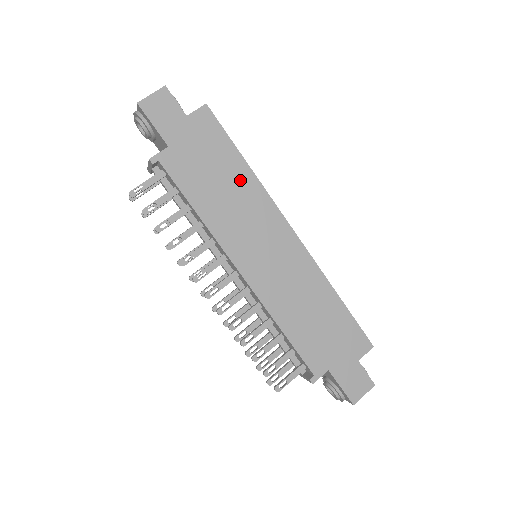
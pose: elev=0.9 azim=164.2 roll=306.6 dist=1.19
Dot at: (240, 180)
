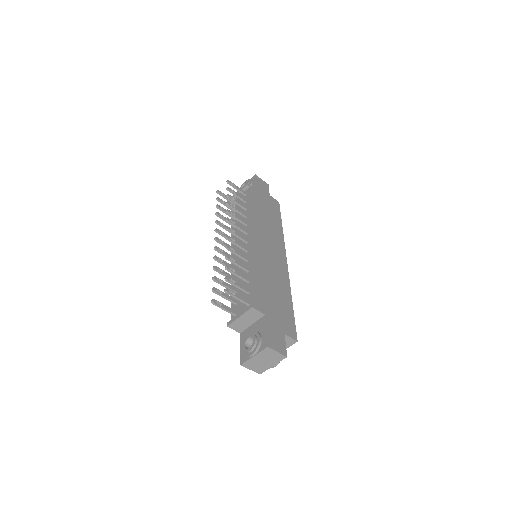
Dot at: (276, 225)
